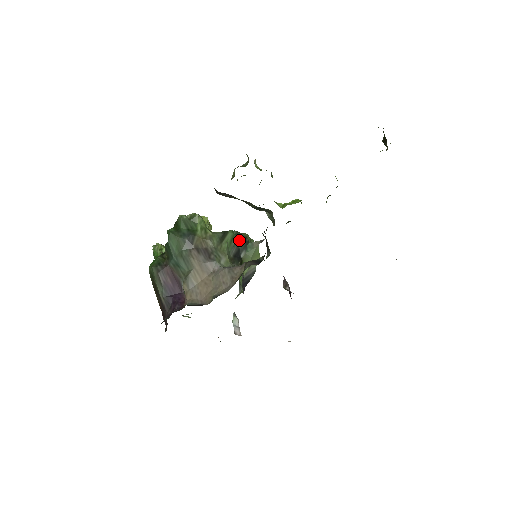
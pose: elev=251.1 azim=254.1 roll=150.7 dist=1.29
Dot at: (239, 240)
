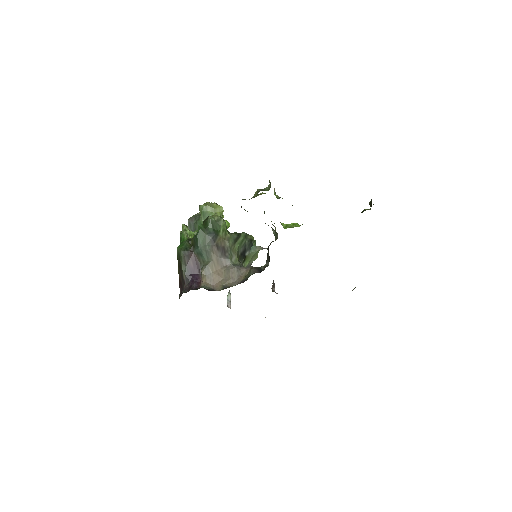
Dot at: (247, 242)
